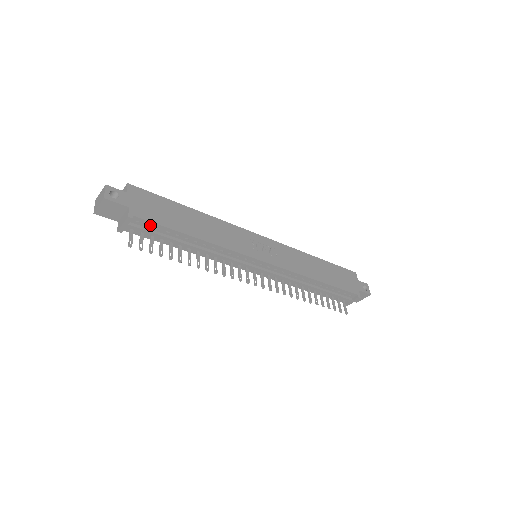
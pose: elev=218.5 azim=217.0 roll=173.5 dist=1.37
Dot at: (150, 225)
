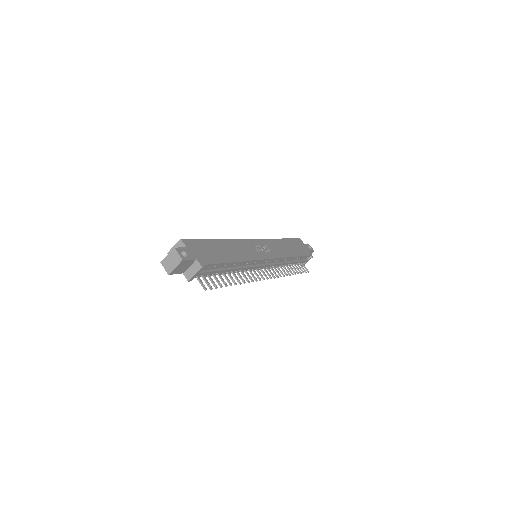
Dot at: (210, 267)
